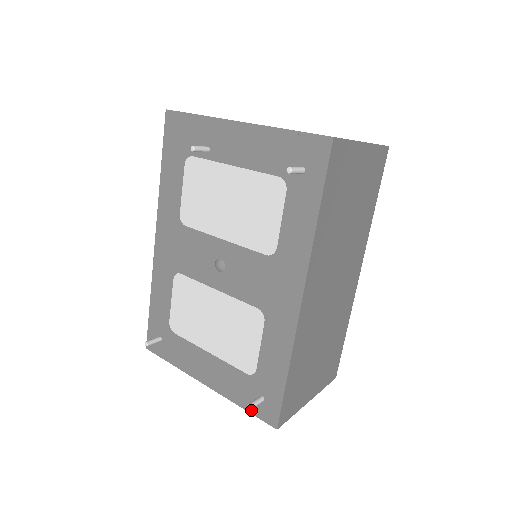
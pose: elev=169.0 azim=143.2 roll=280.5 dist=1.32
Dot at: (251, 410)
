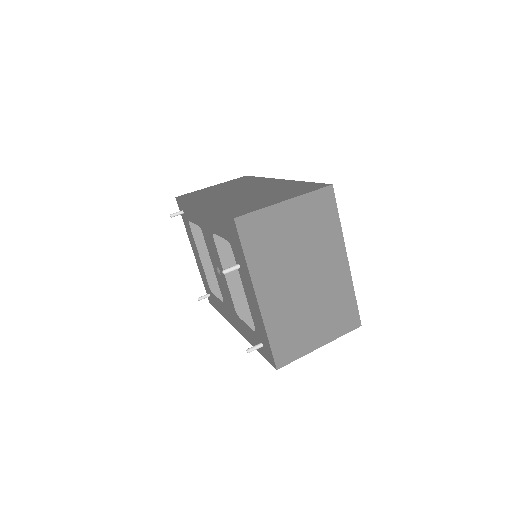
Dot at: (205, 286)
